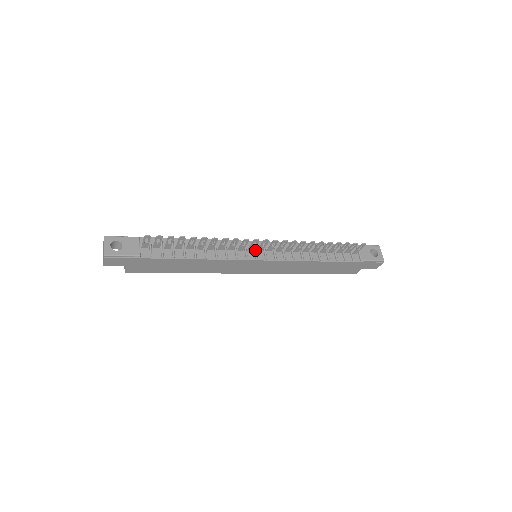
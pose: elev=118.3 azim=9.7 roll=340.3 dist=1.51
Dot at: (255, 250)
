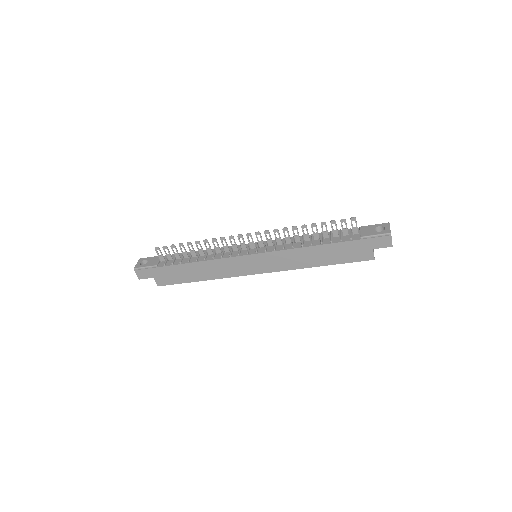
Dot at: (248, 248)
